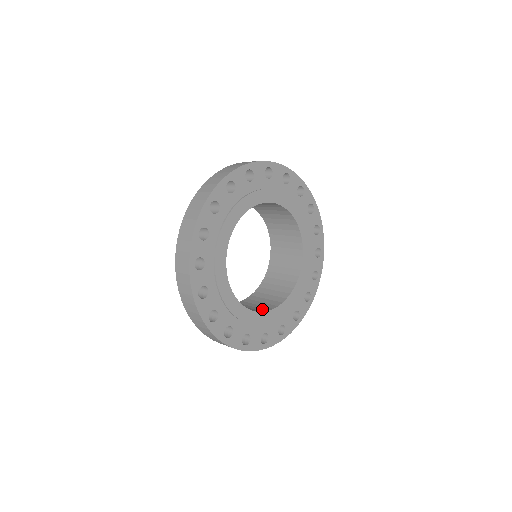
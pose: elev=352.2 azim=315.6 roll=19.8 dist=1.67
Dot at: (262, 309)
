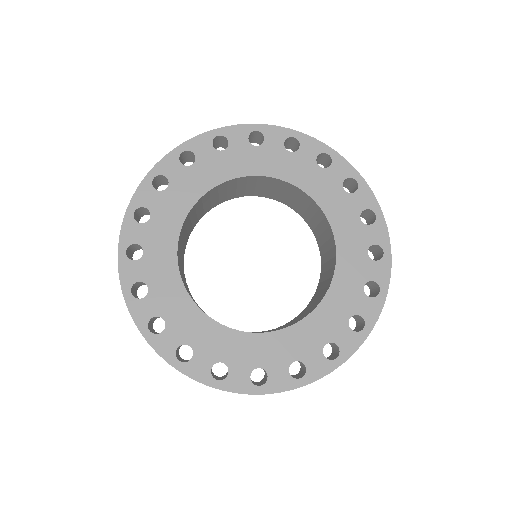
Dot at: (260, 332)
